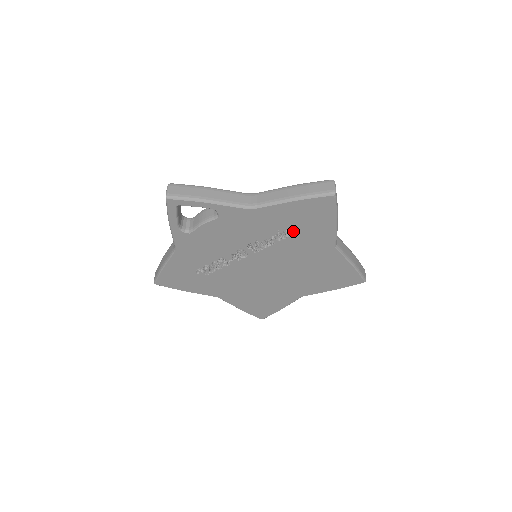
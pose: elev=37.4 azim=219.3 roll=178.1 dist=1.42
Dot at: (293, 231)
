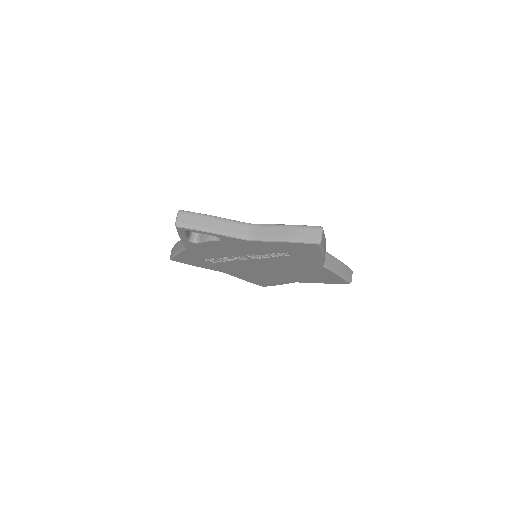
Dot at: occluded
